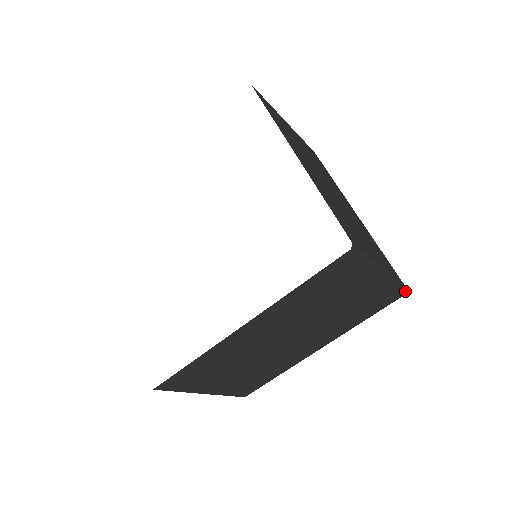
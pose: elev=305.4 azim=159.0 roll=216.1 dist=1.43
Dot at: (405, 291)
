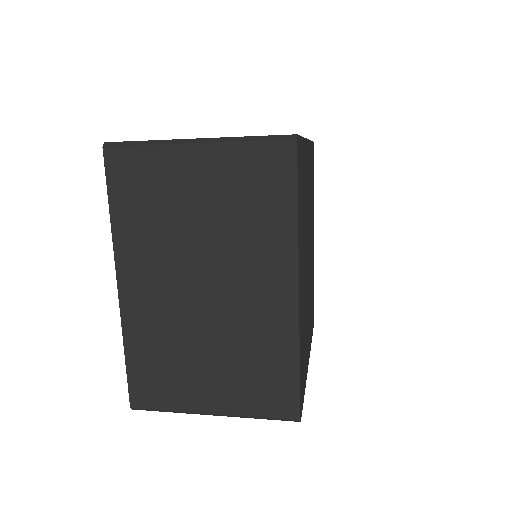
Dot at: (291, 138)
